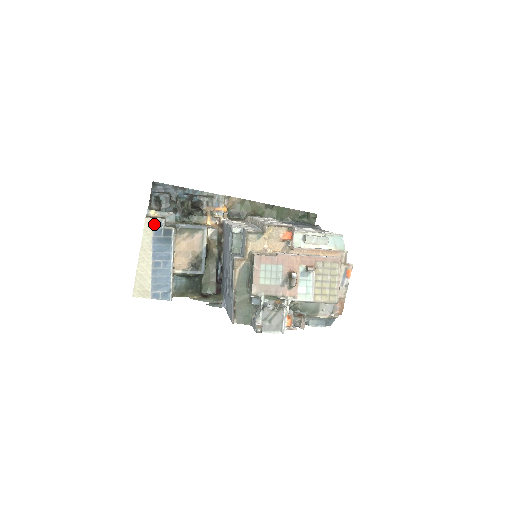
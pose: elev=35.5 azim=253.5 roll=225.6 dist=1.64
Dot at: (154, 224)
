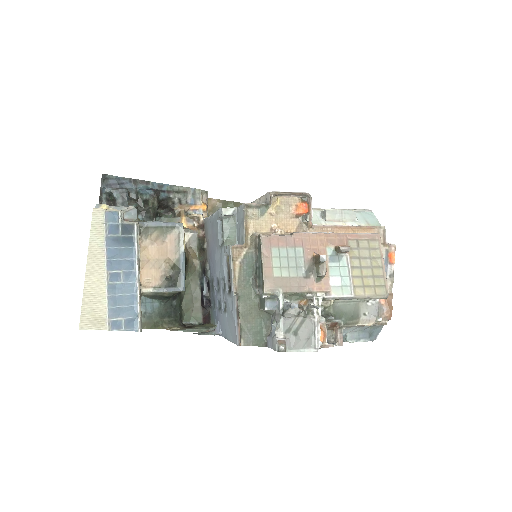
Dot at: (106, 217)
